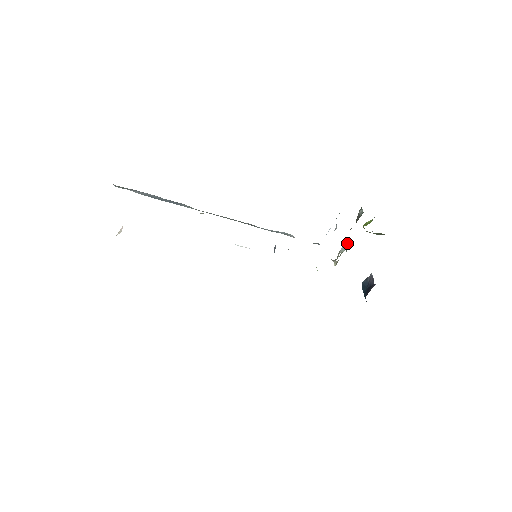
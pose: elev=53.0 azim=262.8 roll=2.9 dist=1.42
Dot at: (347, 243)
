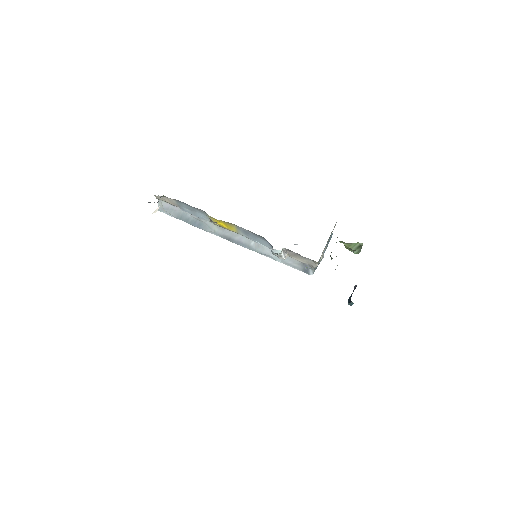
Dot at: occluded
